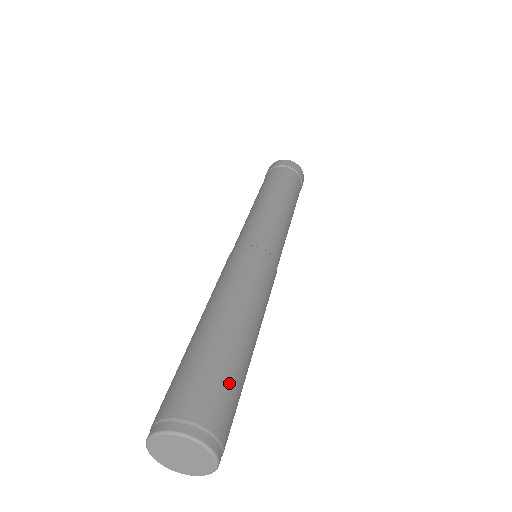
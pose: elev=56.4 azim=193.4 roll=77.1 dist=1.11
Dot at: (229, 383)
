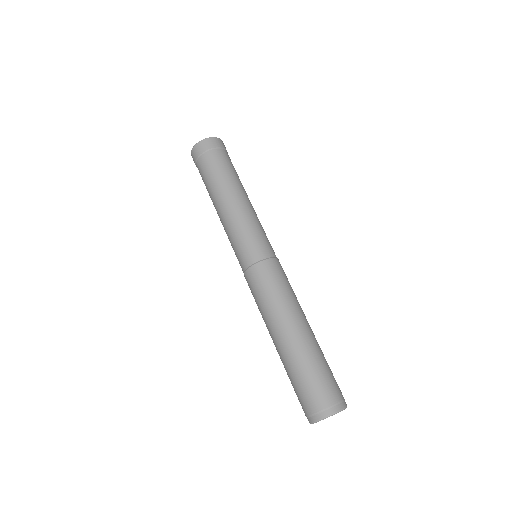
Dot at: (321, 372)
